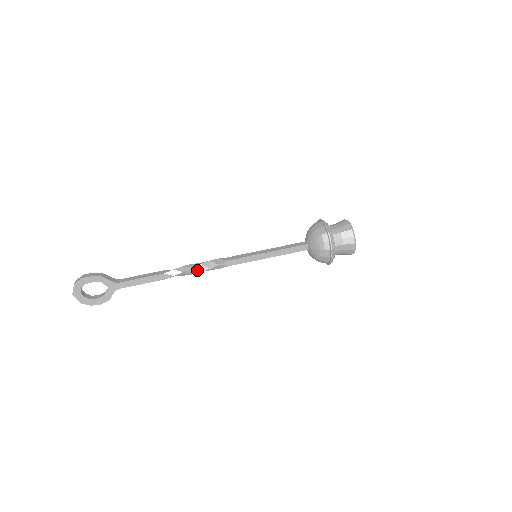
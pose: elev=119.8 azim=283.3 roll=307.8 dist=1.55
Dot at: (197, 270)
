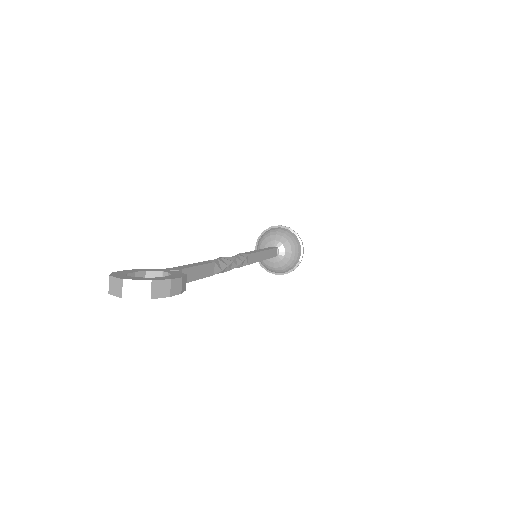
Dot at: (230, 258)
